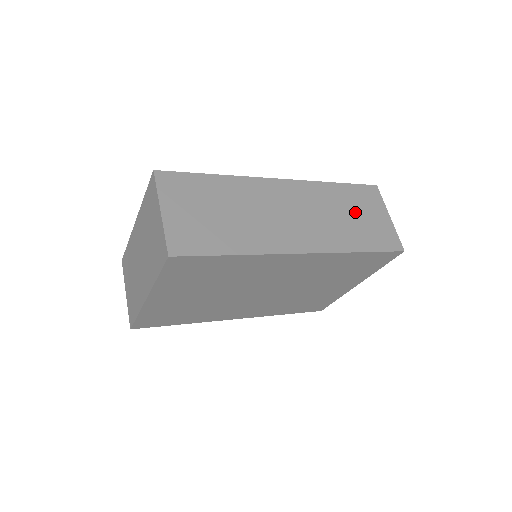
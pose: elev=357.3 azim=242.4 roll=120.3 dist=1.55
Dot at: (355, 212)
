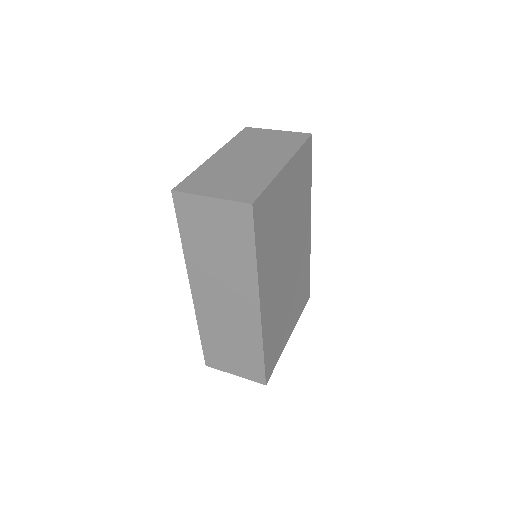
Dot at: occluded
